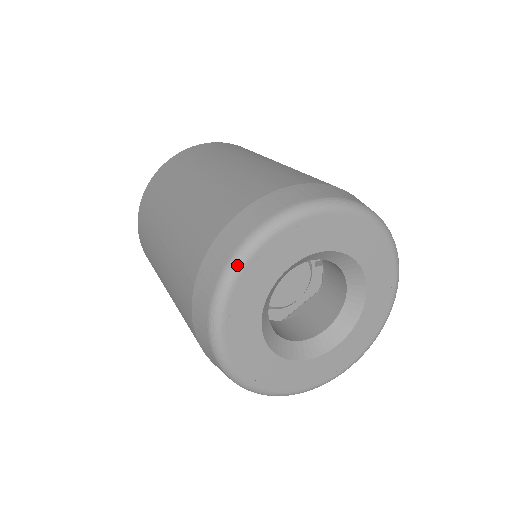
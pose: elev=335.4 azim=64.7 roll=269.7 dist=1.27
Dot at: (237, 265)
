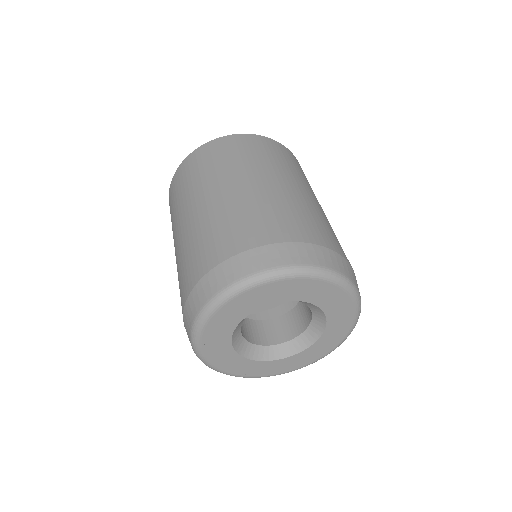
Dot at: (222, 299)
